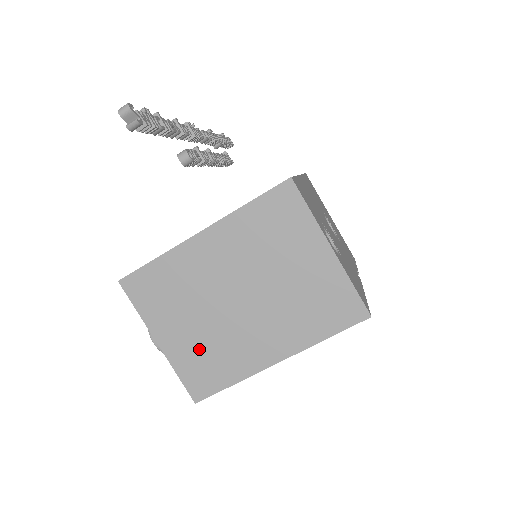
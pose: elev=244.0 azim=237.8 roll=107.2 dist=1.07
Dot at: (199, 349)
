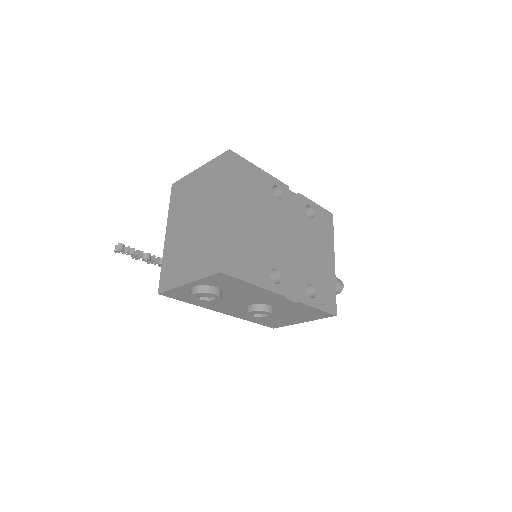
Dot at: (200, 257)
